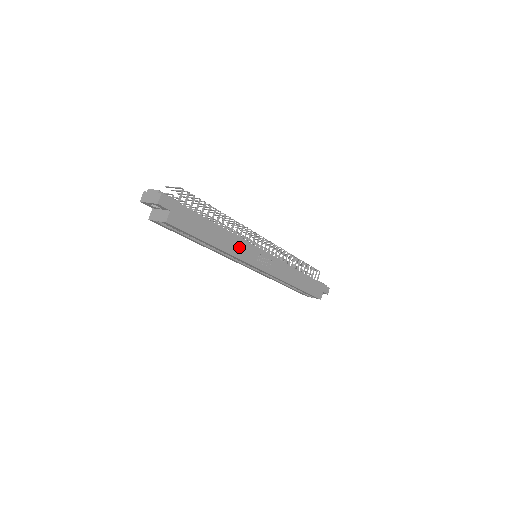
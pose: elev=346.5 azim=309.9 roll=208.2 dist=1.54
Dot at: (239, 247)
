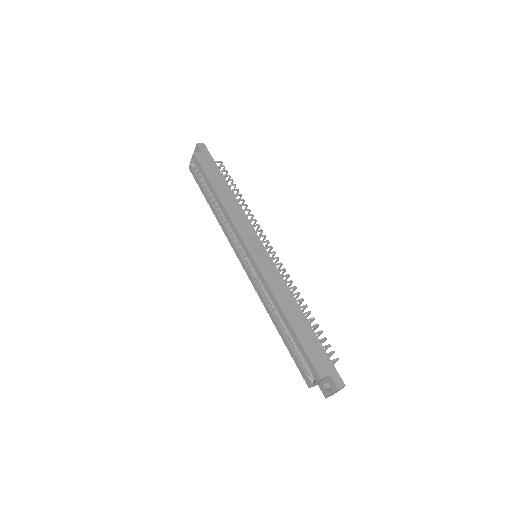
Dot at: (238, 216)
